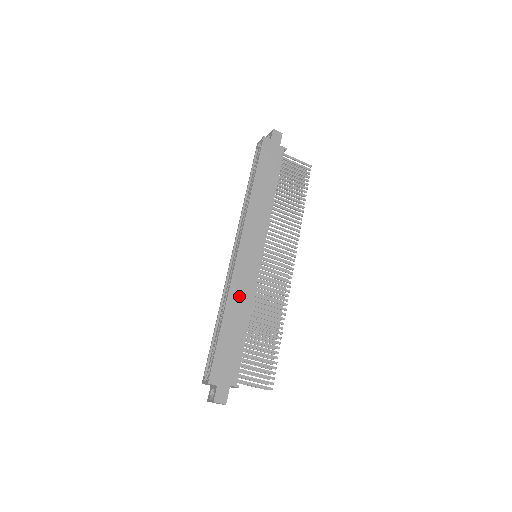
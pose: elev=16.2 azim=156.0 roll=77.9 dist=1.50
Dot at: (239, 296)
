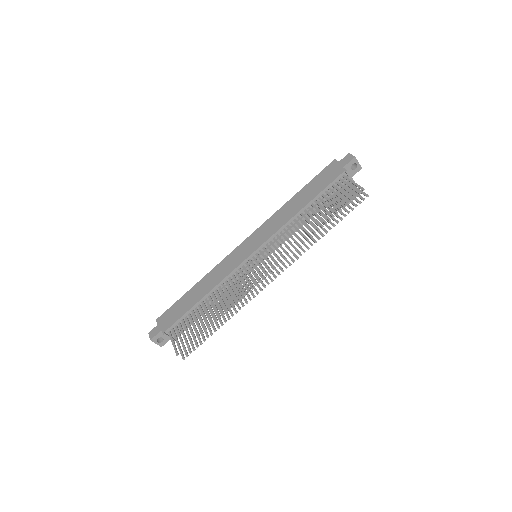
Dot at: (214, 275)
